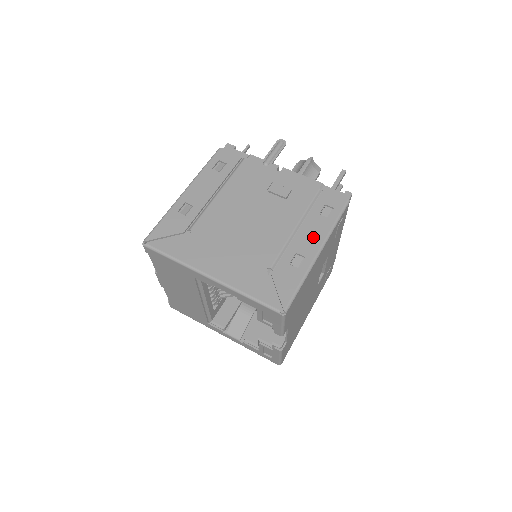
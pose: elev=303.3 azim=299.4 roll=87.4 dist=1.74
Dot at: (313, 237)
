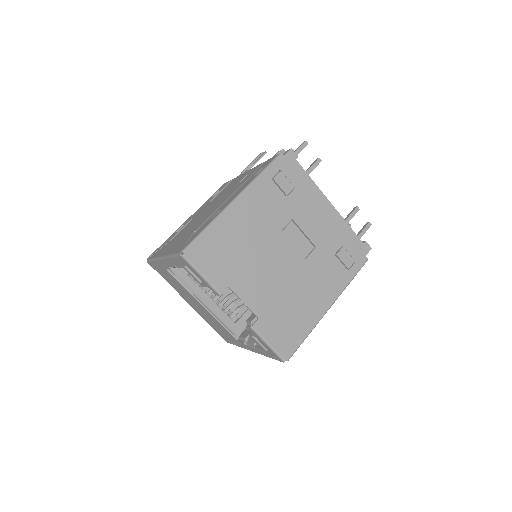
Dot at: (237, 193)
